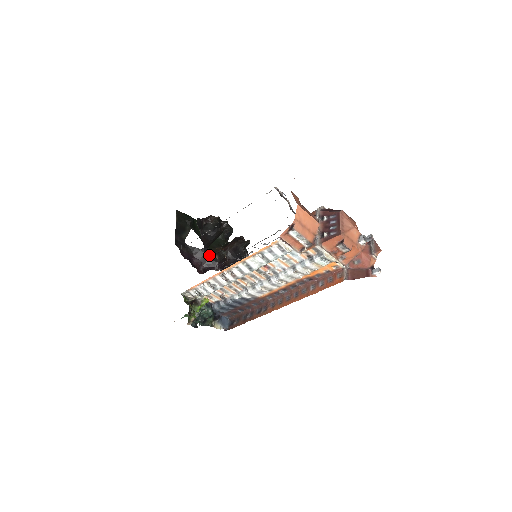
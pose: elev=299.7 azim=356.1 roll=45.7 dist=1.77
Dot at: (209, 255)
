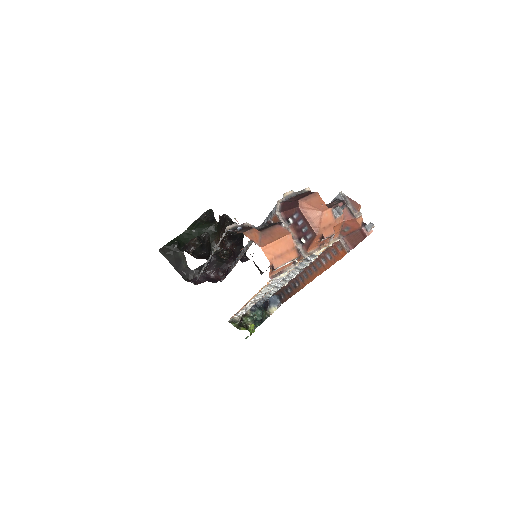
Dot at: (216, 260)
